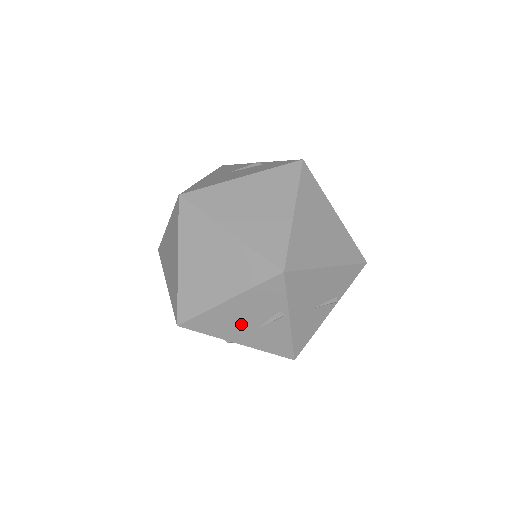
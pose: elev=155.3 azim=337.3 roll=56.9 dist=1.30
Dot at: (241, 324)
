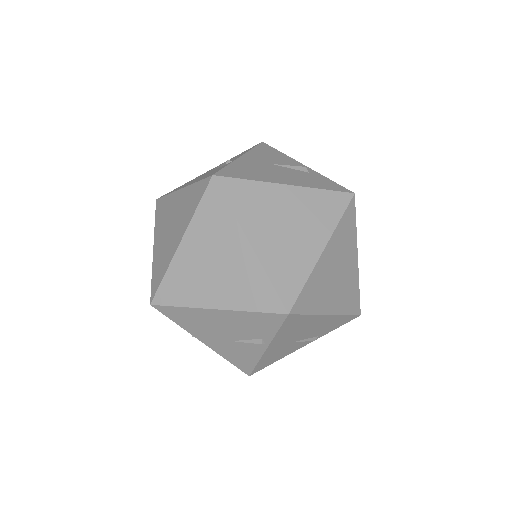
Dot at: (217, 331)
